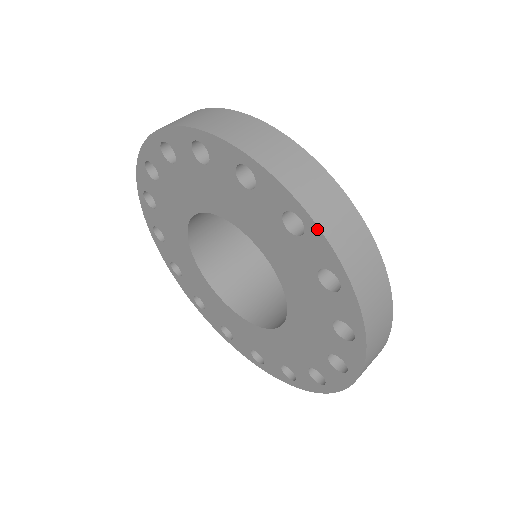
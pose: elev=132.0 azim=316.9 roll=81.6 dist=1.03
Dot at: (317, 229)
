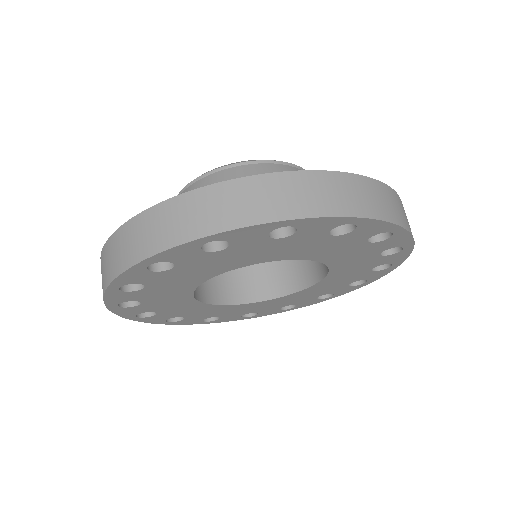
Dot at: (306, 220)
